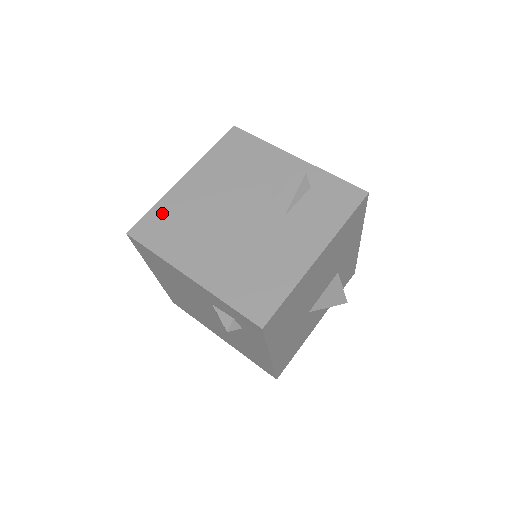
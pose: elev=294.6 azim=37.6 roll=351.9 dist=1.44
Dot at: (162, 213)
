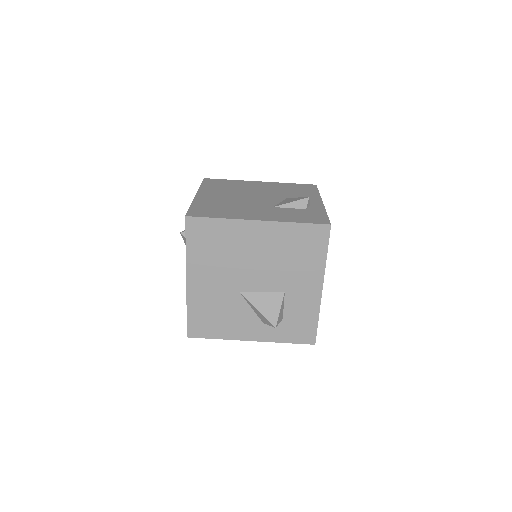
Dot at: (229, 182)
